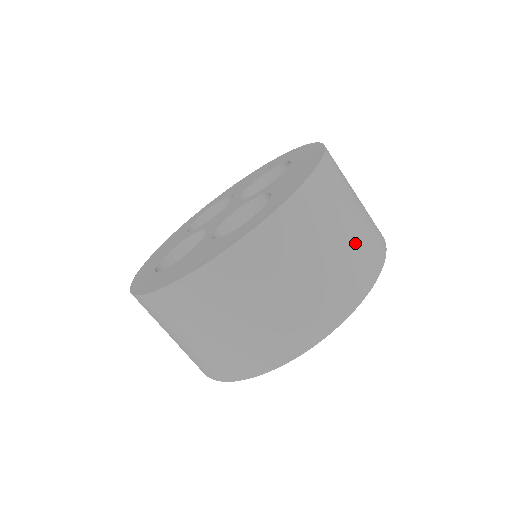
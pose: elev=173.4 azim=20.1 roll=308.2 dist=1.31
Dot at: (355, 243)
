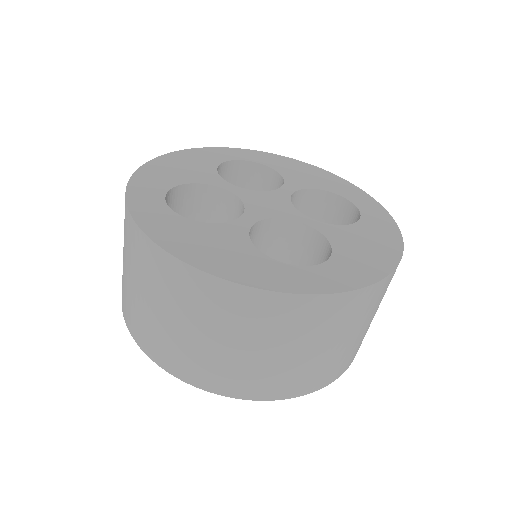
Dot at: (351, 348)
